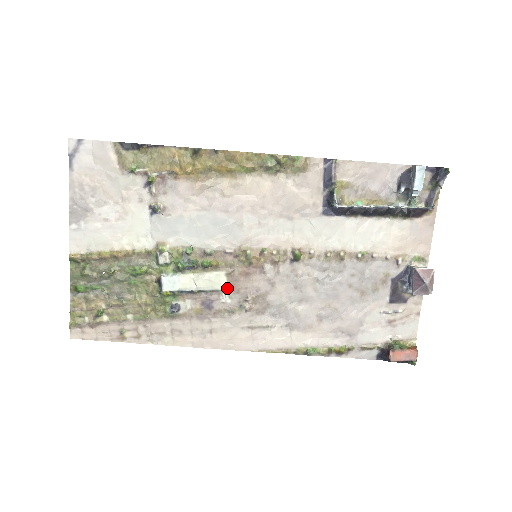
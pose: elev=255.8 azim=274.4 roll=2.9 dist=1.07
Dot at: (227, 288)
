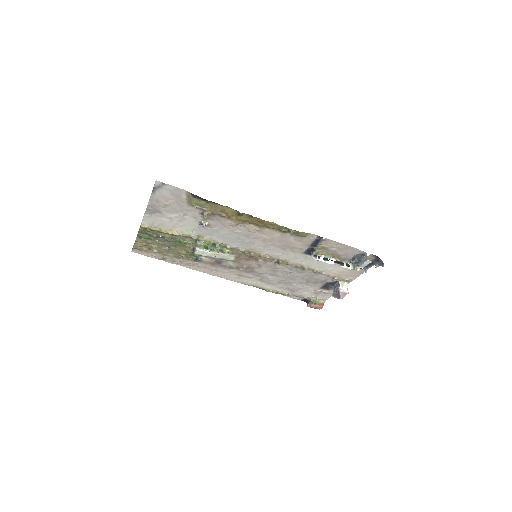
Dot at: (233, 261)
